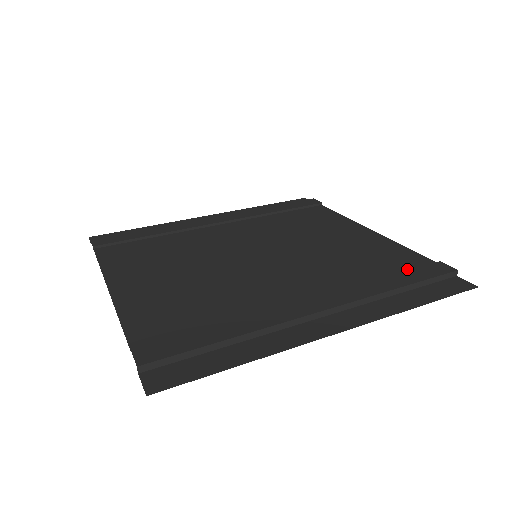
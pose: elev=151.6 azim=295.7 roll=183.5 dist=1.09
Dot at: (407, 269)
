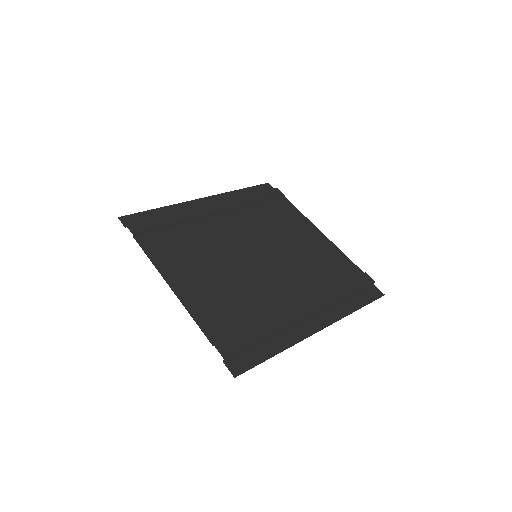
Dot at: (348, 277)
